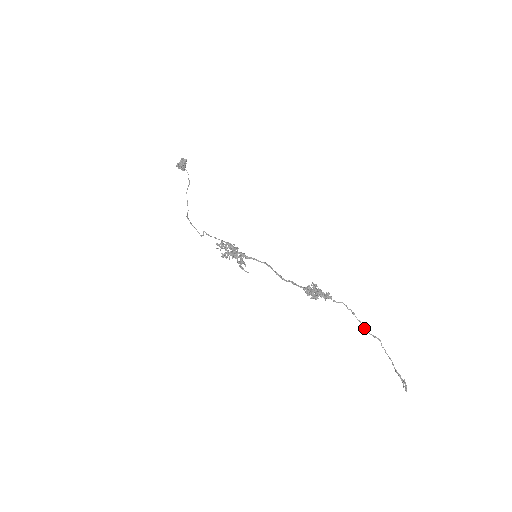
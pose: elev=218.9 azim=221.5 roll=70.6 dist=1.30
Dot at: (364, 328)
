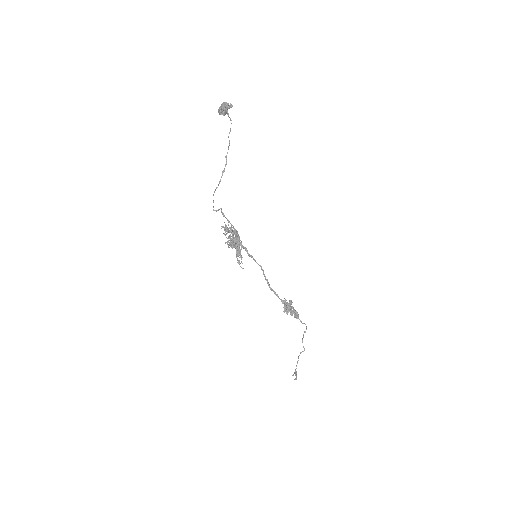
Dot at: occluded
